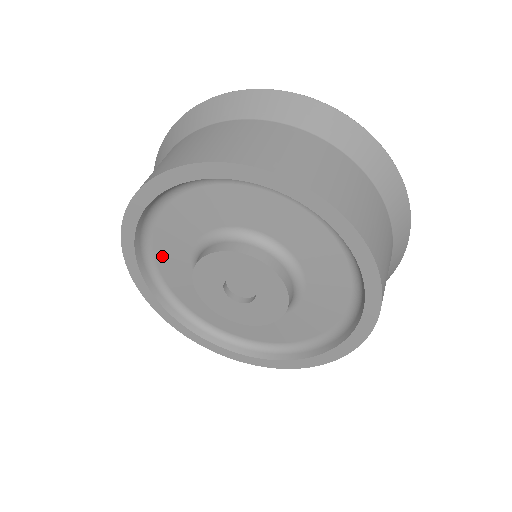
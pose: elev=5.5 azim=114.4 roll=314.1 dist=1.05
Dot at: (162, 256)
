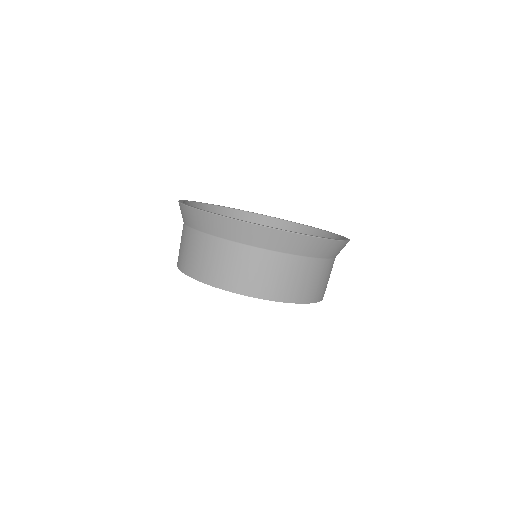
Dot at: occluded
